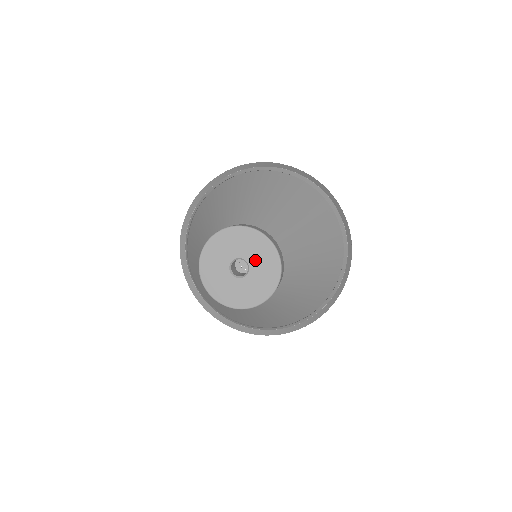
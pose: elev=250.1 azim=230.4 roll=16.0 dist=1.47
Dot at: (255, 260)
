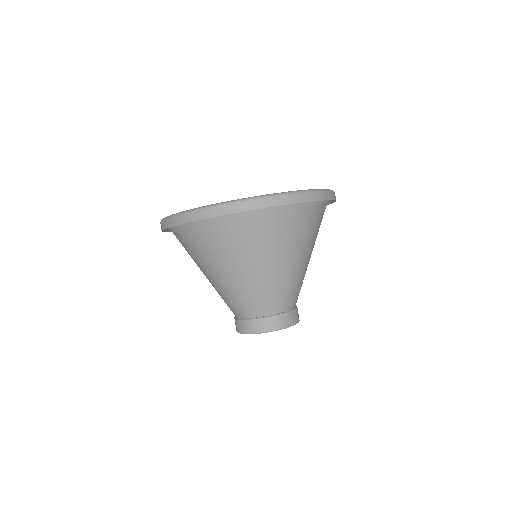
Dot at: occluded
